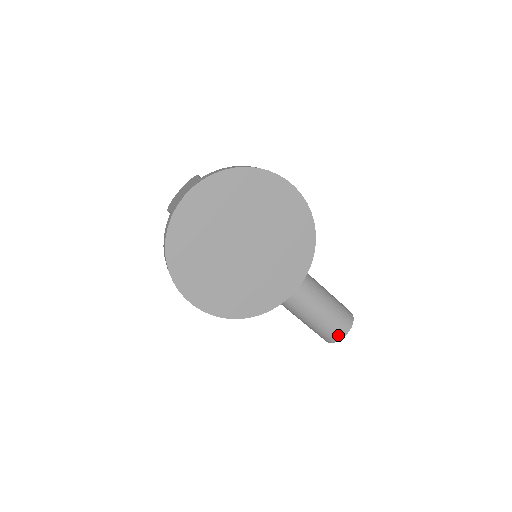
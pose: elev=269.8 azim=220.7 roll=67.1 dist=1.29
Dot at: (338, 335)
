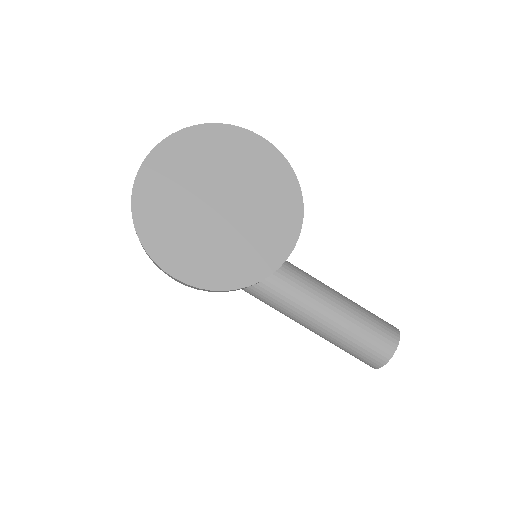
Dot at: (386, 352)
